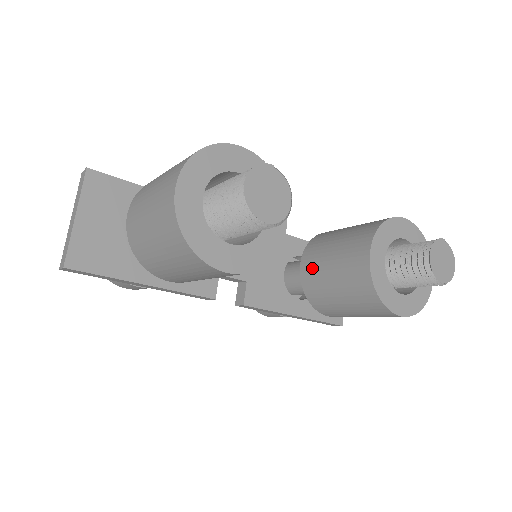
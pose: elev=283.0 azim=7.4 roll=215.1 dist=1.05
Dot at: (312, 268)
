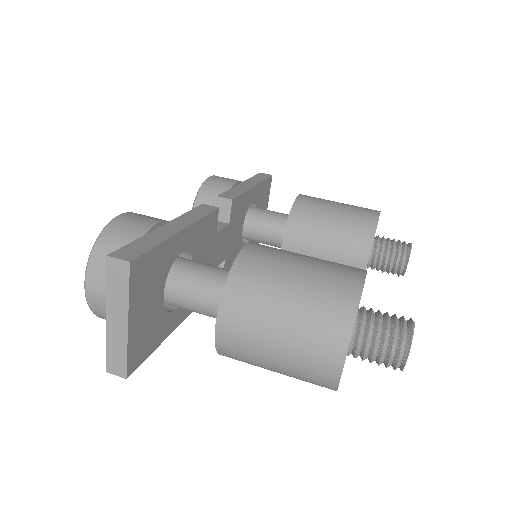
Dot at: occluded
